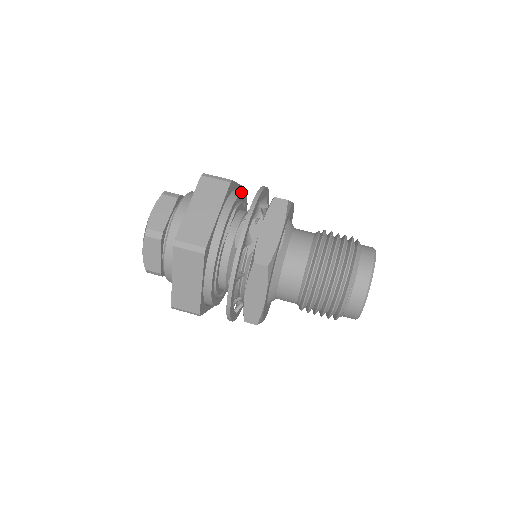
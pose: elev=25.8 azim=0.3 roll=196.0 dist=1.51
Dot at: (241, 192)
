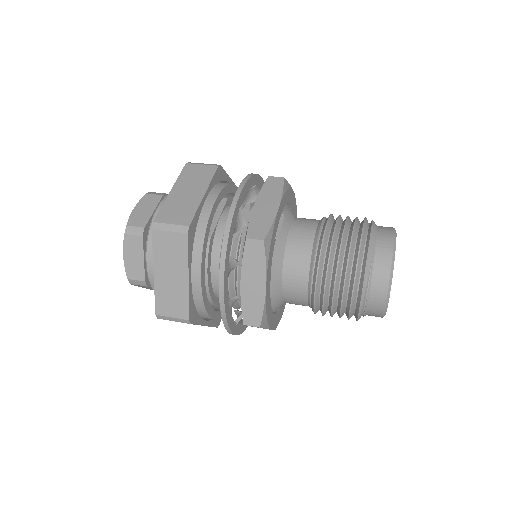
Dot at: occluded
